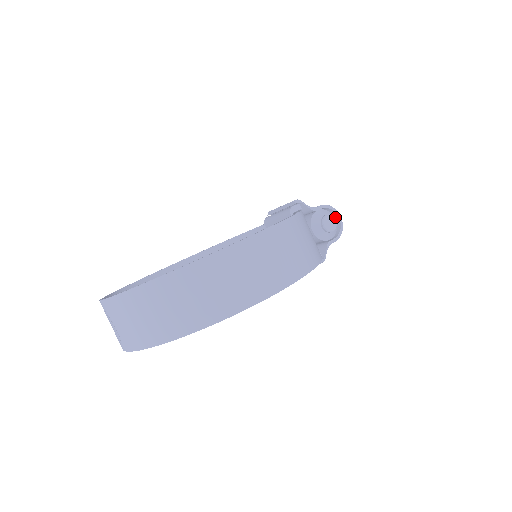
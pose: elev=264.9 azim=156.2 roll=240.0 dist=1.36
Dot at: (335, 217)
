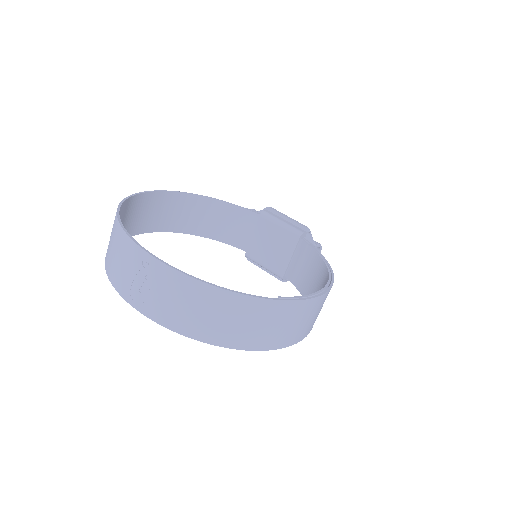
Dot at: occluded
